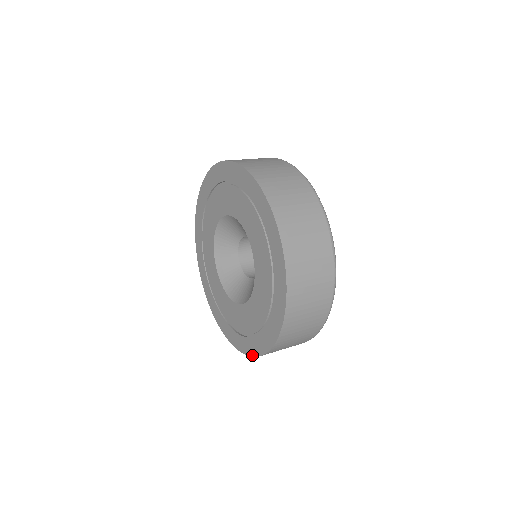
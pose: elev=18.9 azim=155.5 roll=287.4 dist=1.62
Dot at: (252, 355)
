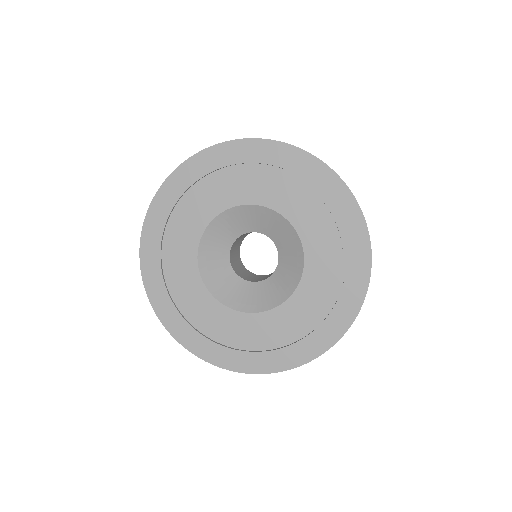
Dot at: (327, 348)
